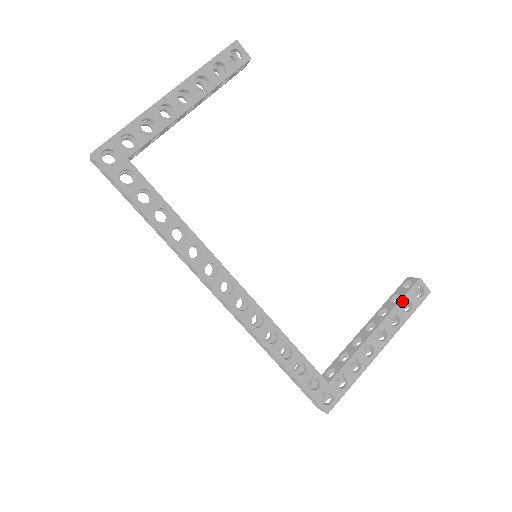
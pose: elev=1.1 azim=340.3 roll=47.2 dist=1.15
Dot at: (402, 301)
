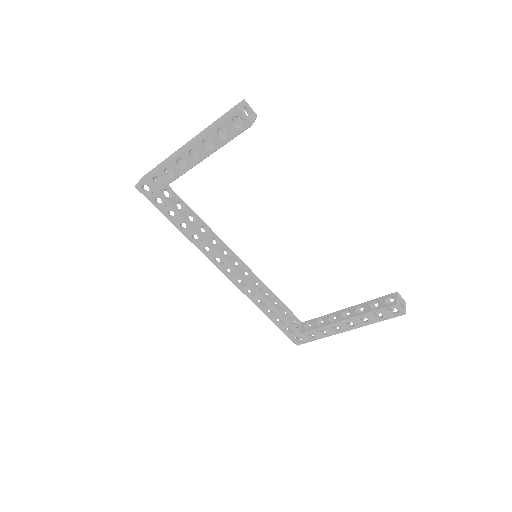
Dot at: (373, 312)
